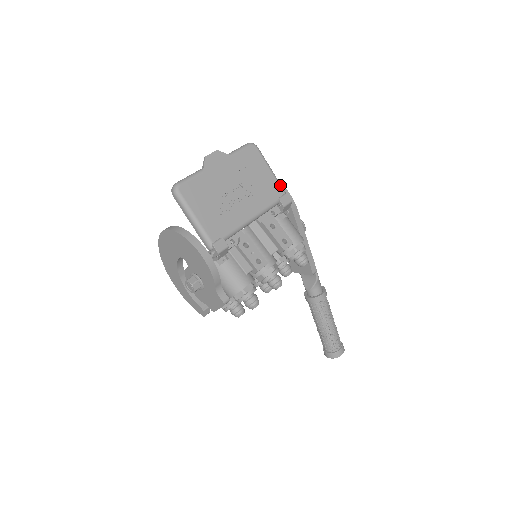
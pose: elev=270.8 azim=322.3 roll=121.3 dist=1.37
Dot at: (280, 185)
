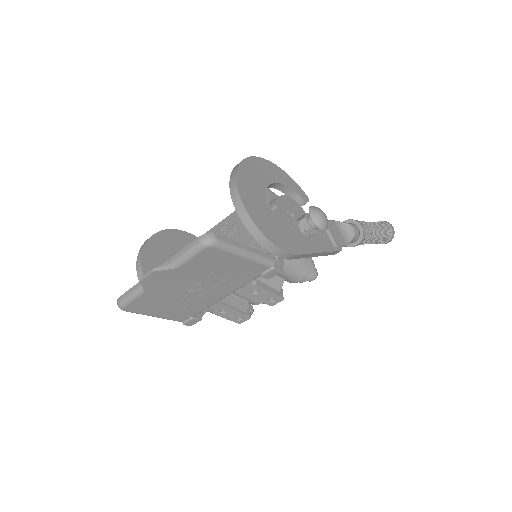
Dot at: (262, 263)
